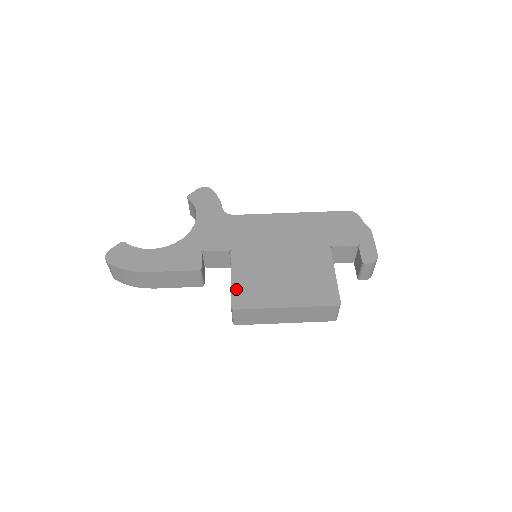
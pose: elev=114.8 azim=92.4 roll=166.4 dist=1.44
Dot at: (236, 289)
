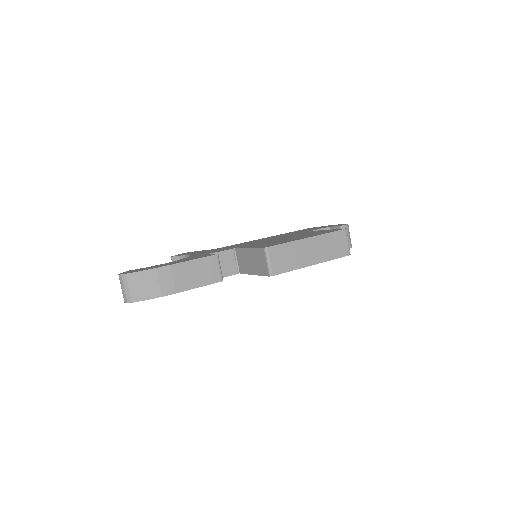
Dot at: occluded
